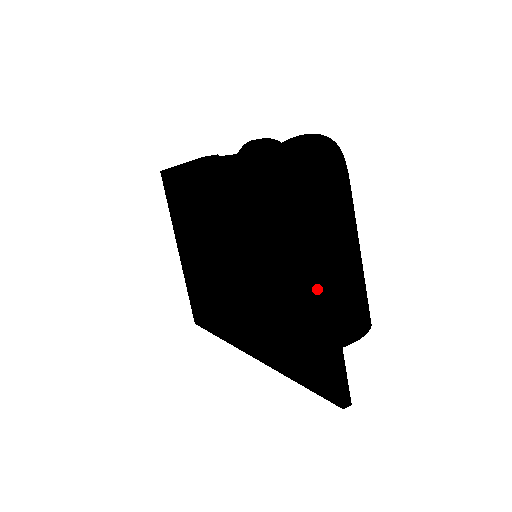
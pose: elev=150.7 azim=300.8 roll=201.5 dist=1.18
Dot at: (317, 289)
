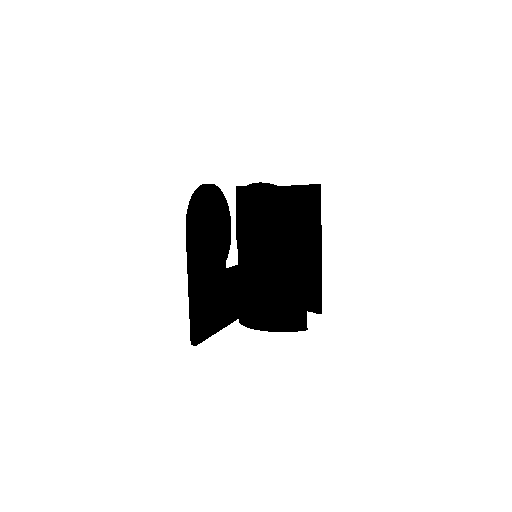
Dot at: occluded
